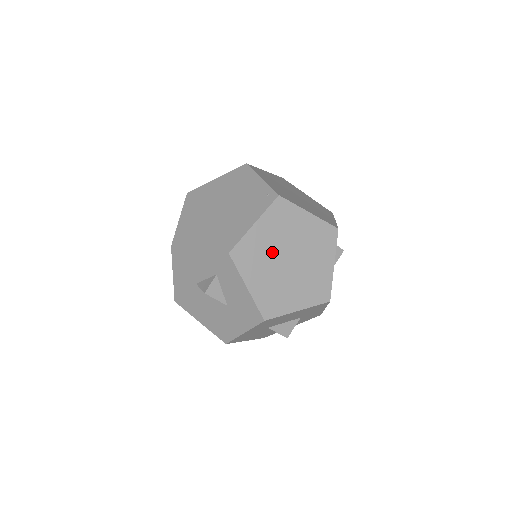
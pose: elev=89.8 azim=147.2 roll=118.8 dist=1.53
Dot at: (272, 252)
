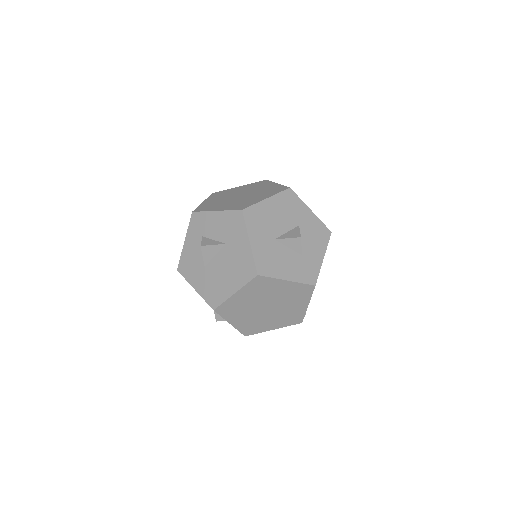
Dot at: (224, 200)
